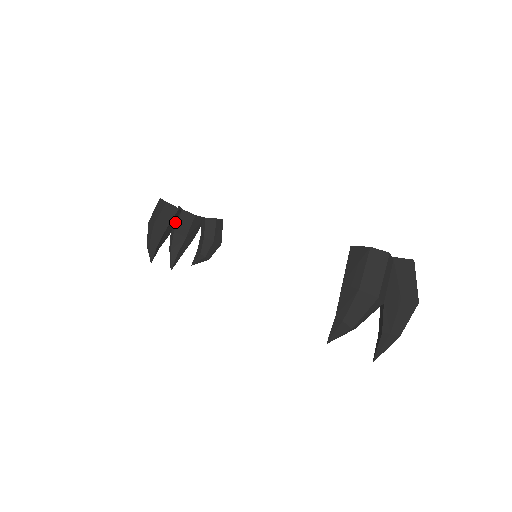
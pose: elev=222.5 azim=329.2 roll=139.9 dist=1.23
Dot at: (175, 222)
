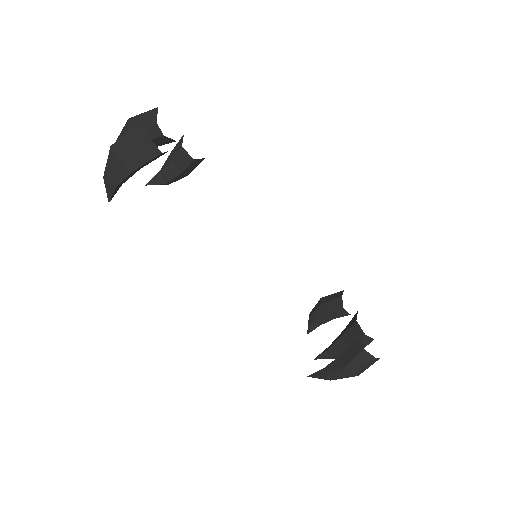
Dot at: occluded
